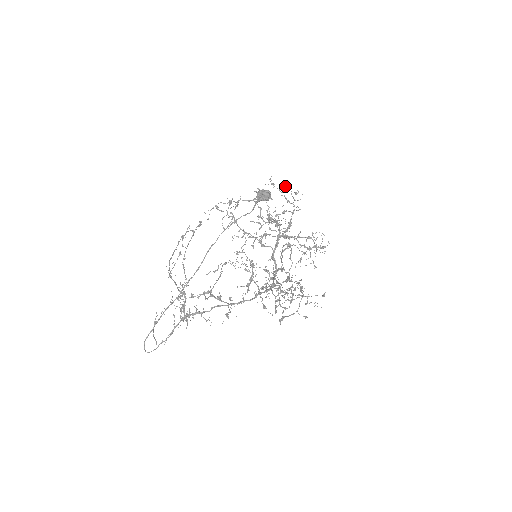
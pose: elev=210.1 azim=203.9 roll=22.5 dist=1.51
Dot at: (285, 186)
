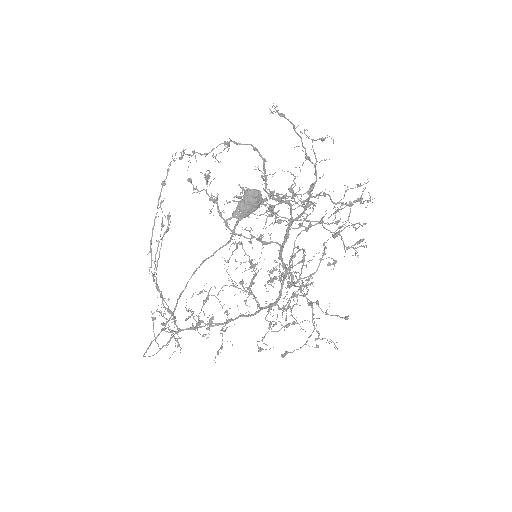
Dot at: (300, 132)
